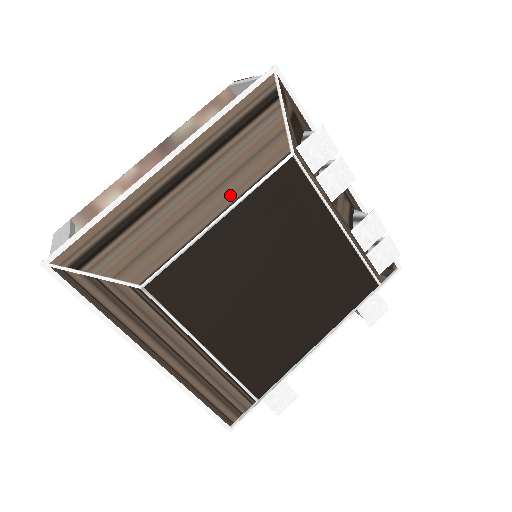
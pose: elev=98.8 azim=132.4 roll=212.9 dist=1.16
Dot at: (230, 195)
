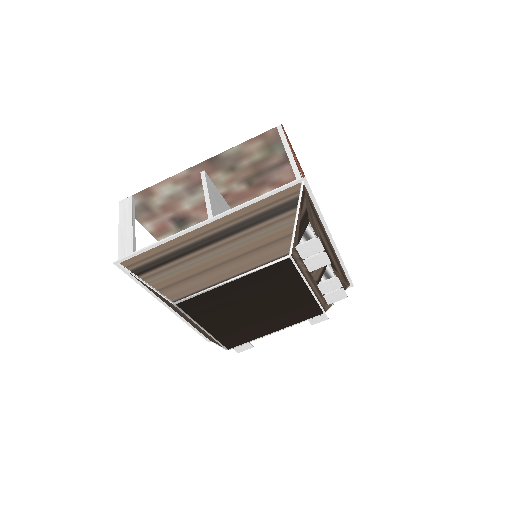
Dot at: (242, 267)
